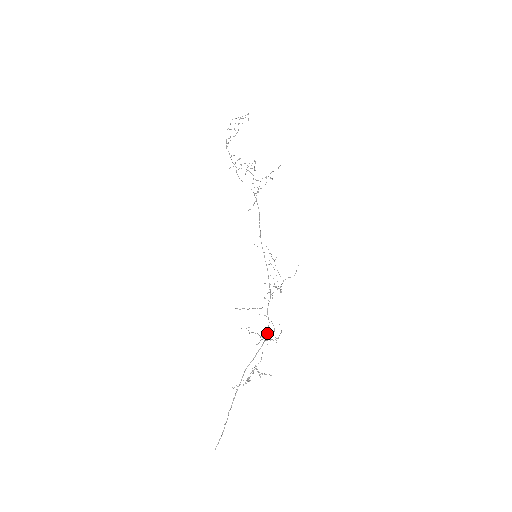
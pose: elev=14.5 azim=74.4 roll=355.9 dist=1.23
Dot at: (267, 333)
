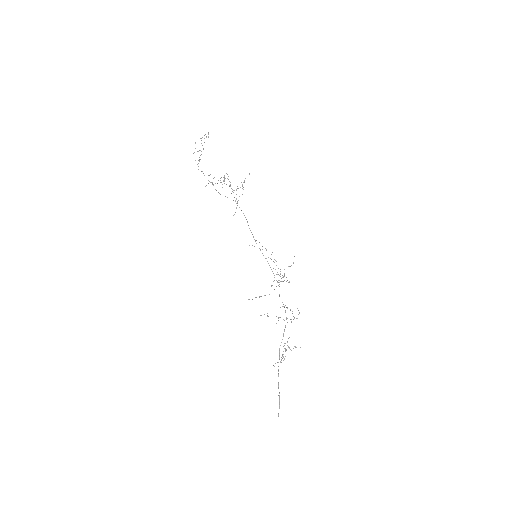
Dot at: occluded
